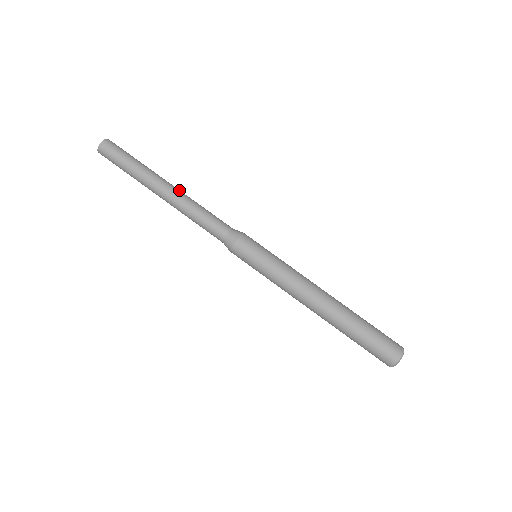
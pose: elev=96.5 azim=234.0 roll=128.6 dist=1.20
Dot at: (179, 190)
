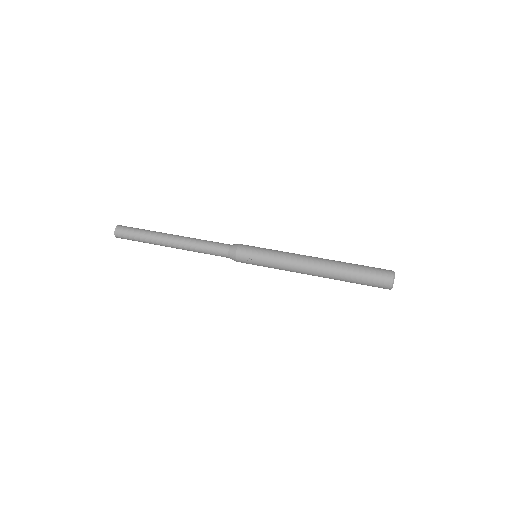
Dot at: (182, 236)
